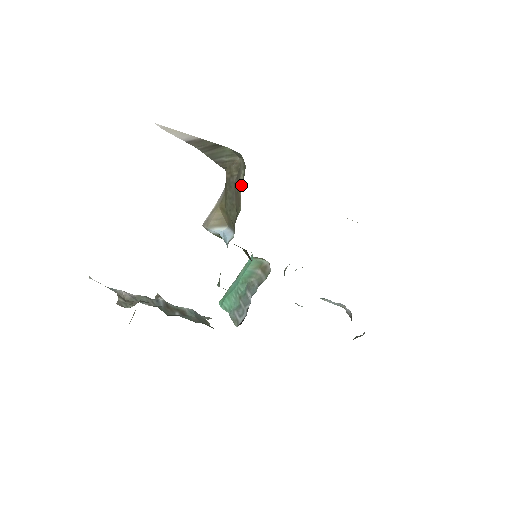
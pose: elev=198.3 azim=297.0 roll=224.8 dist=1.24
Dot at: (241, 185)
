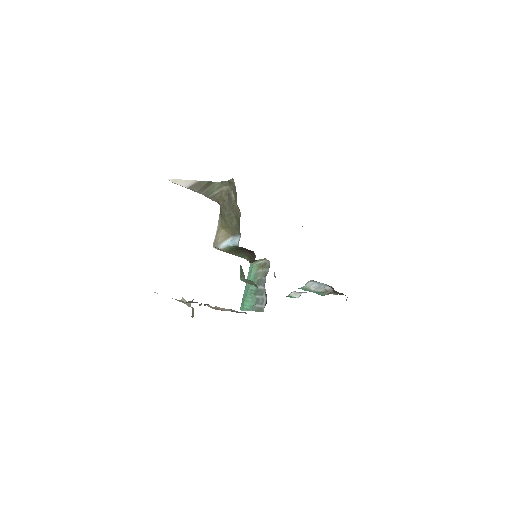
Dot at: (234, 200)
